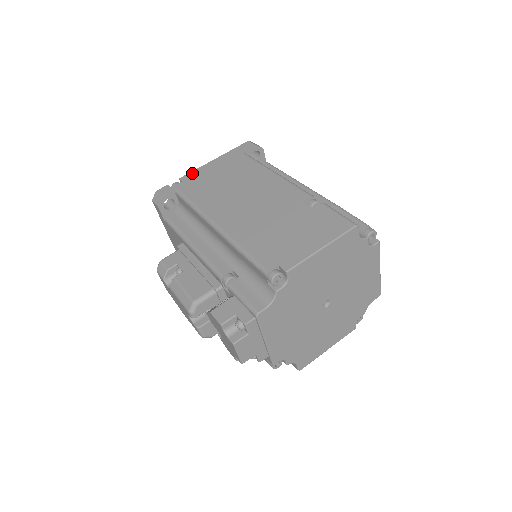
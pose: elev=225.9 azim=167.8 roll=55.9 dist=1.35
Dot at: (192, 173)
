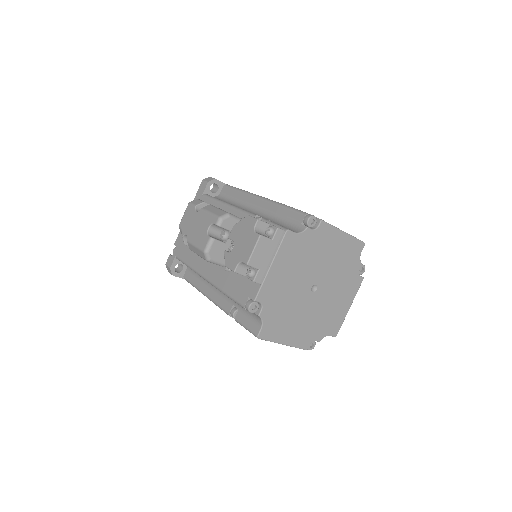
Dot at: occluded
